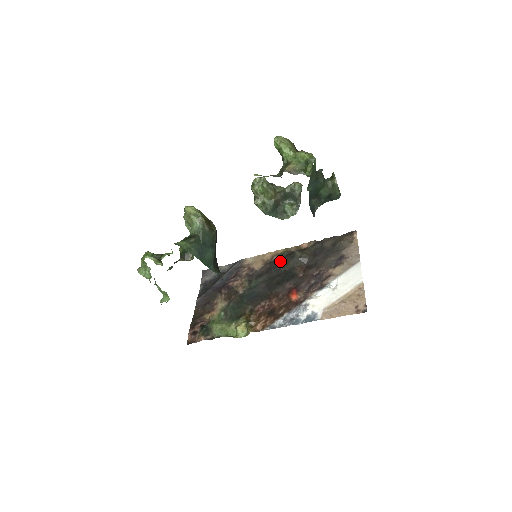
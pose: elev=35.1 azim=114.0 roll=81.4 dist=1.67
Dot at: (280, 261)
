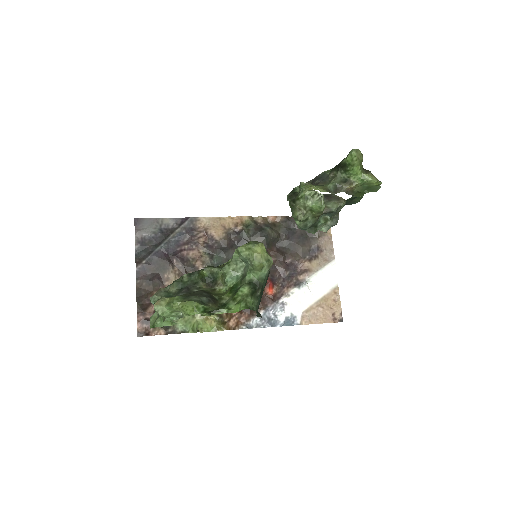
Dot at: (248, 236)
